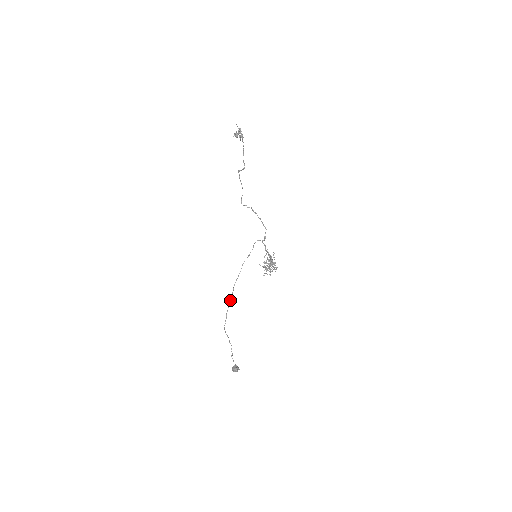
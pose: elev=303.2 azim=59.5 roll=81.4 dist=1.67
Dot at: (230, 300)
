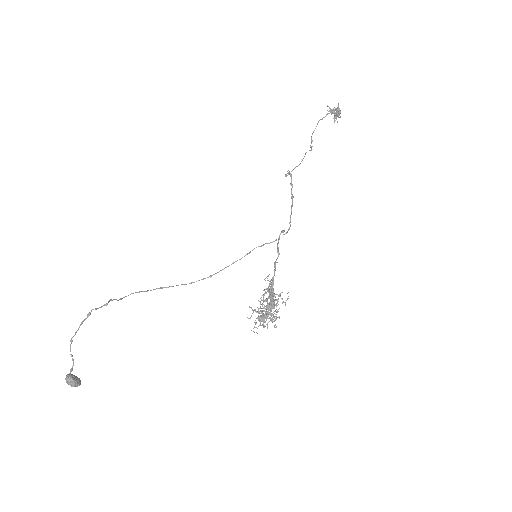
Dot at: (178, 285)
